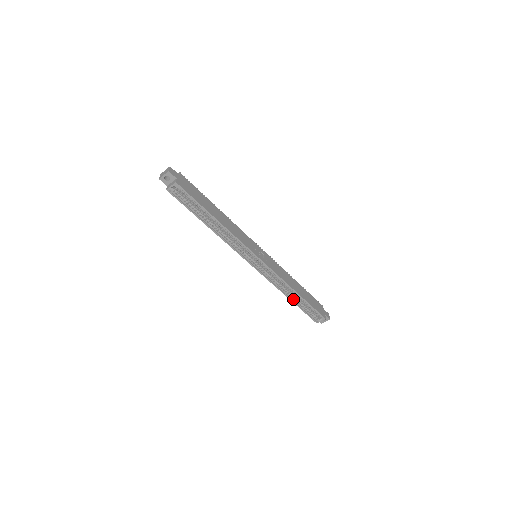
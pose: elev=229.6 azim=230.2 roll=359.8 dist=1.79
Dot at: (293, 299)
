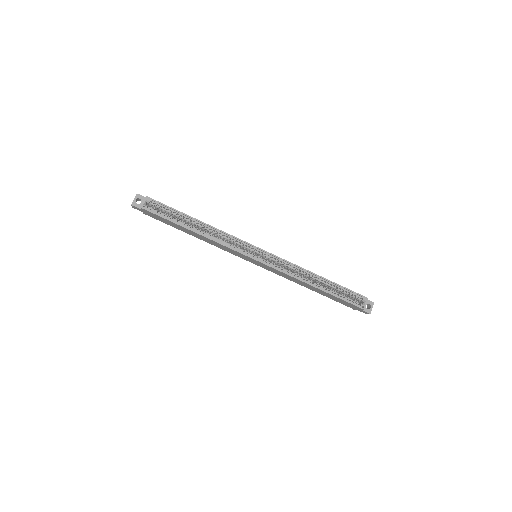
Dot at: (320, 287)
